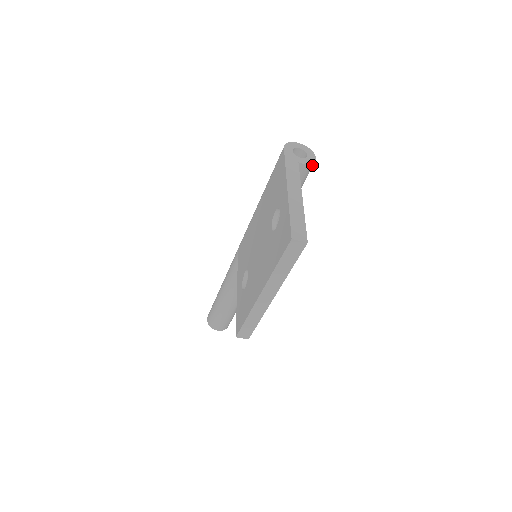
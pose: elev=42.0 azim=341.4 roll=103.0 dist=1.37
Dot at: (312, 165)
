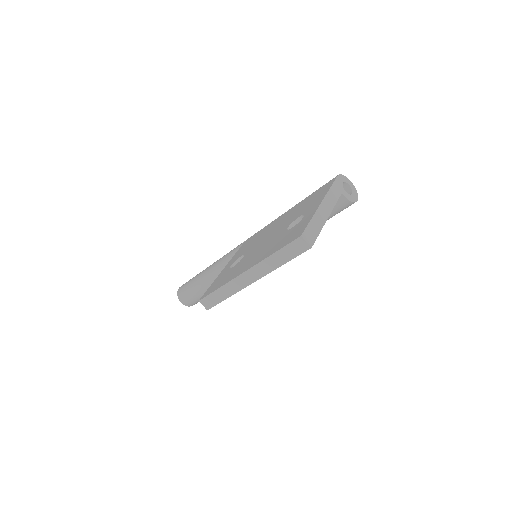
Dot at: (351, 203)
